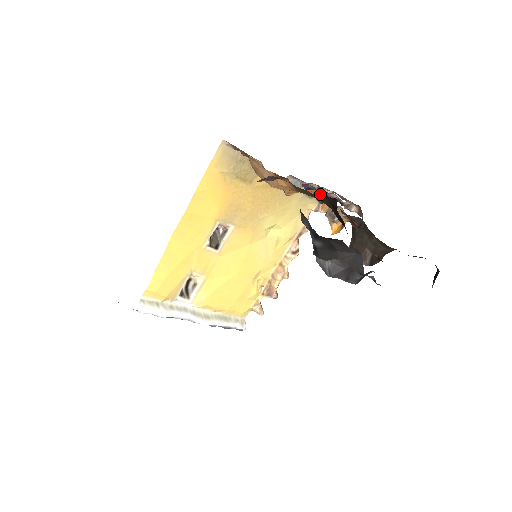
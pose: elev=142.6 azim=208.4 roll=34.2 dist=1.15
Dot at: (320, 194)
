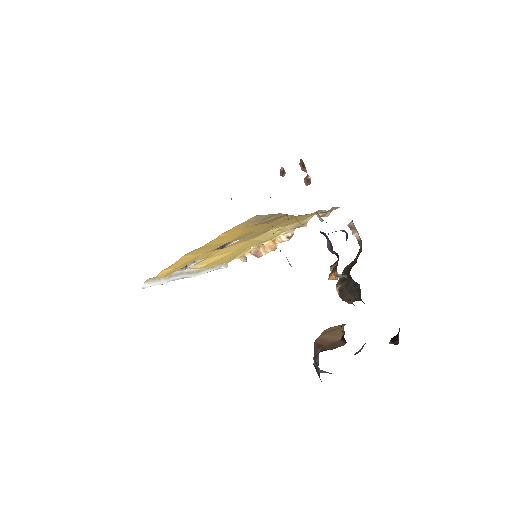
Dot at: occluded
